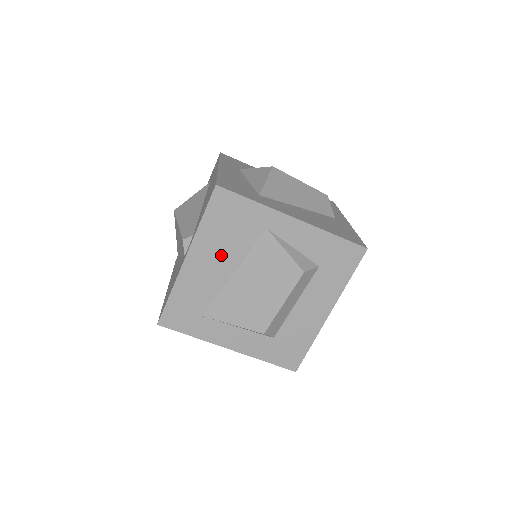
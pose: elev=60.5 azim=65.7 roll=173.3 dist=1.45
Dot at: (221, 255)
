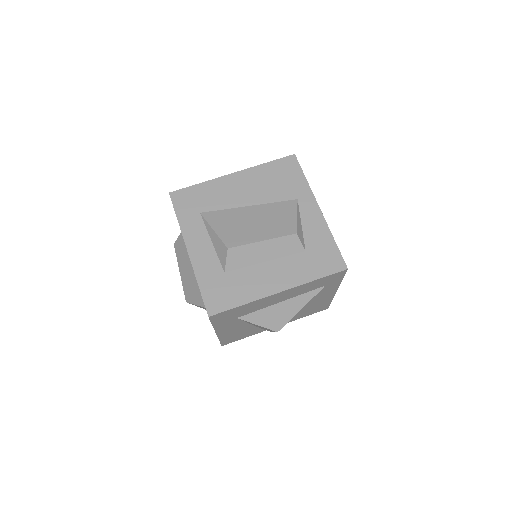
Dot at: (255, 189)
